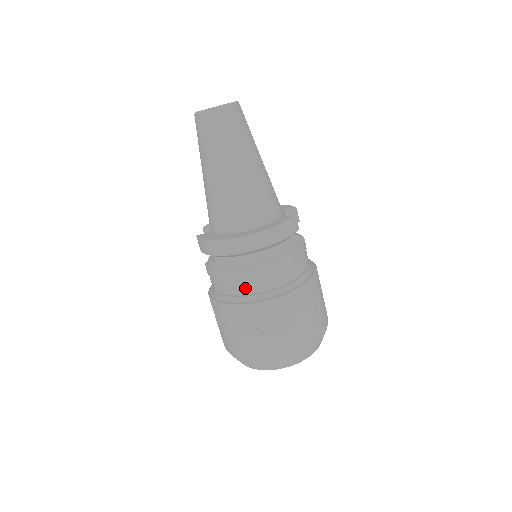
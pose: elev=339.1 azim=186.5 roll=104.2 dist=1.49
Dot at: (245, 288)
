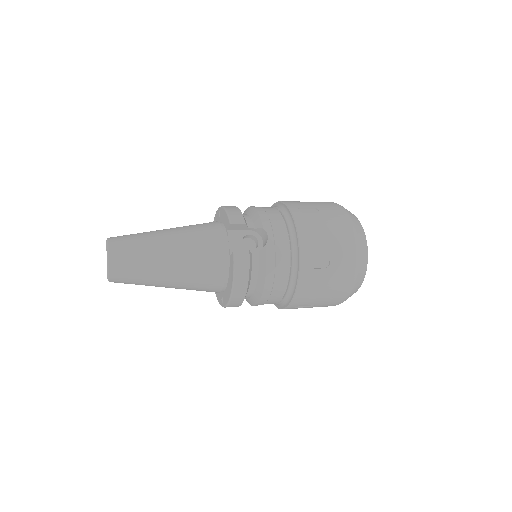
Dot at: occluded
